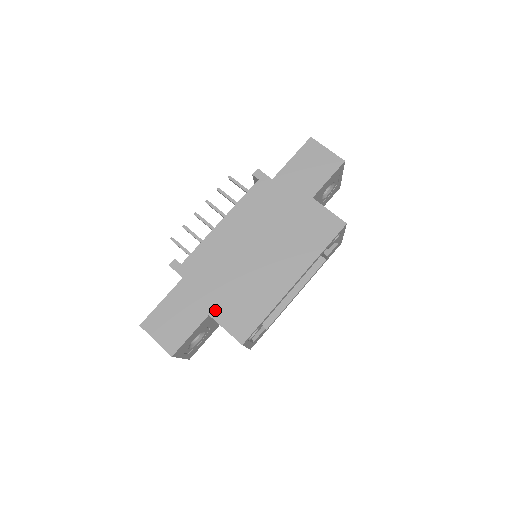
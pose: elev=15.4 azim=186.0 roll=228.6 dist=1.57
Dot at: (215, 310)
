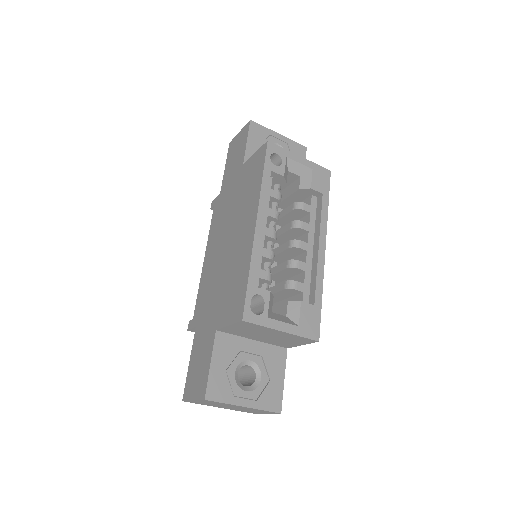
Dot at: (218, 320)
